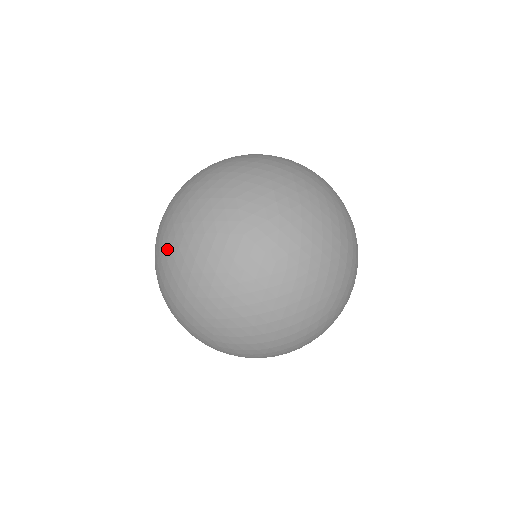
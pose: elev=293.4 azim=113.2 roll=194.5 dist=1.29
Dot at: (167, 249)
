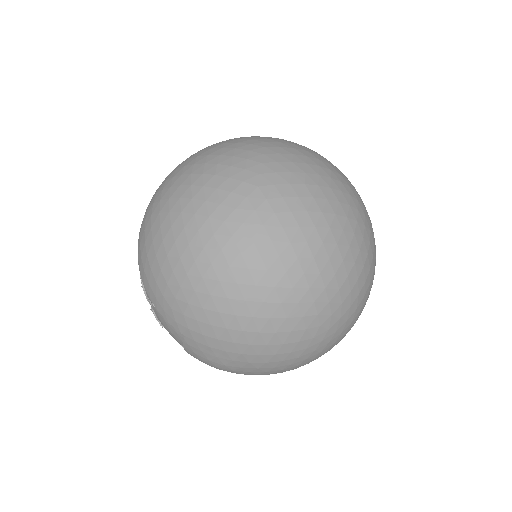
Dot at: (198, 285)
